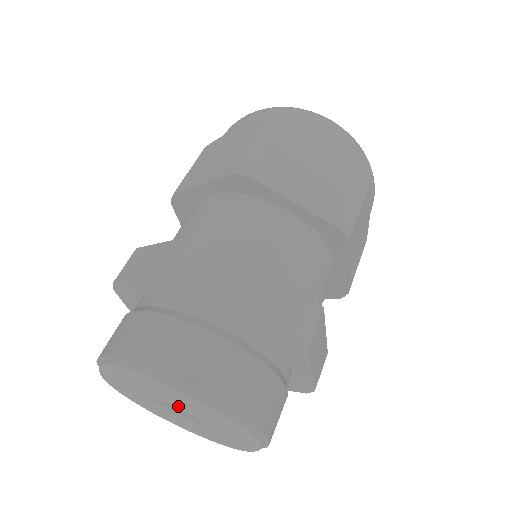
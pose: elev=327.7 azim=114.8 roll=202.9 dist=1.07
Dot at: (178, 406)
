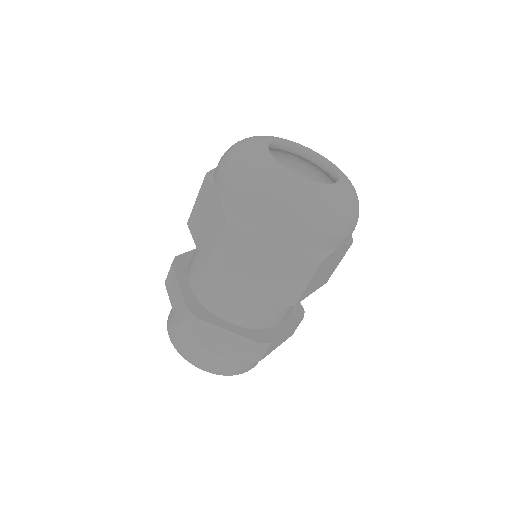
Dot at: occluded
